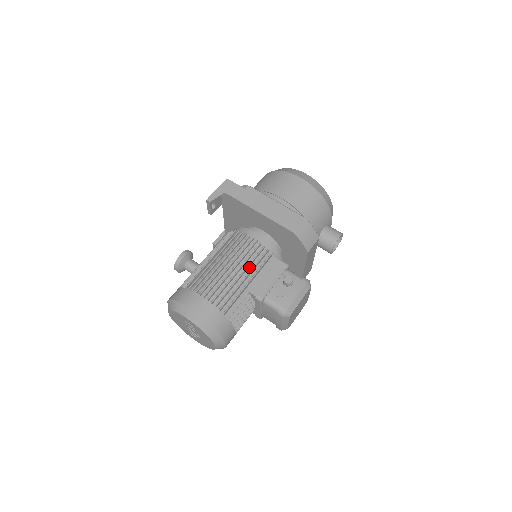
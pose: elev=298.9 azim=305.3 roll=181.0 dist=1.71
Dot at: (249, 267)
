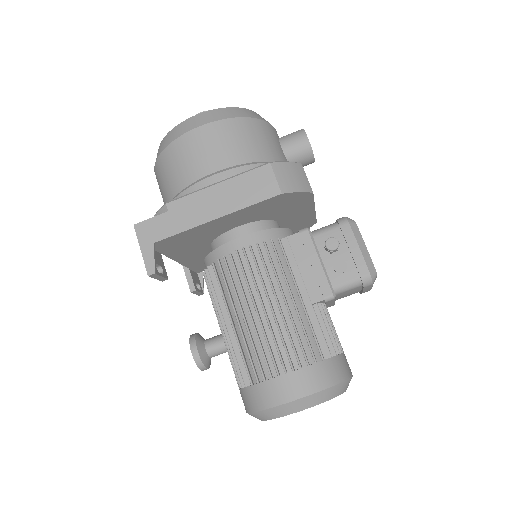
Dot at: (279, 282)
